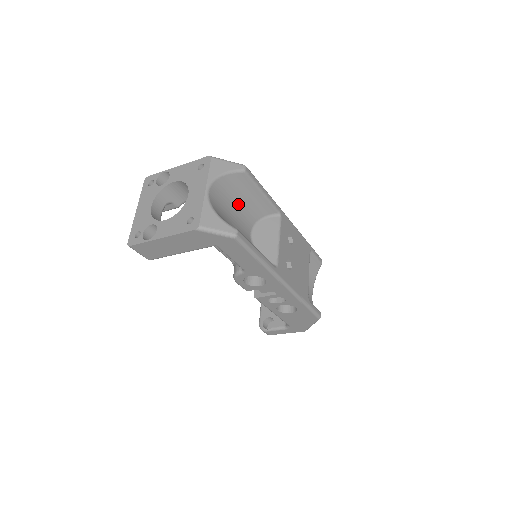
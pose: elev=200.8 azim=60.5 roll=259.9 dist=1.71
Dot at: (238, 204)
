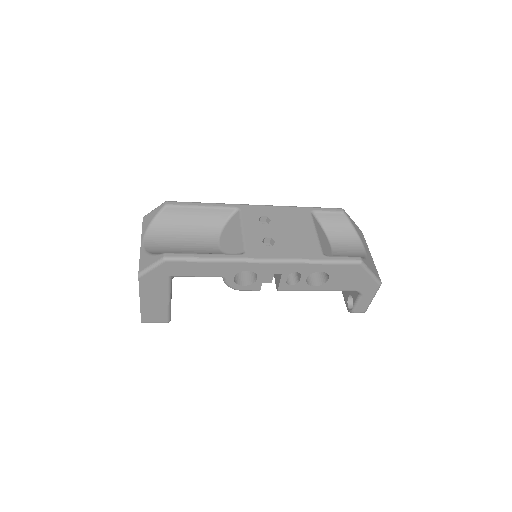
Dot at: (187, 232)
